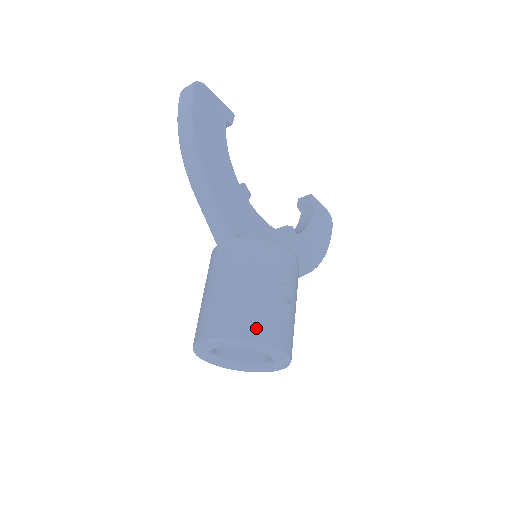
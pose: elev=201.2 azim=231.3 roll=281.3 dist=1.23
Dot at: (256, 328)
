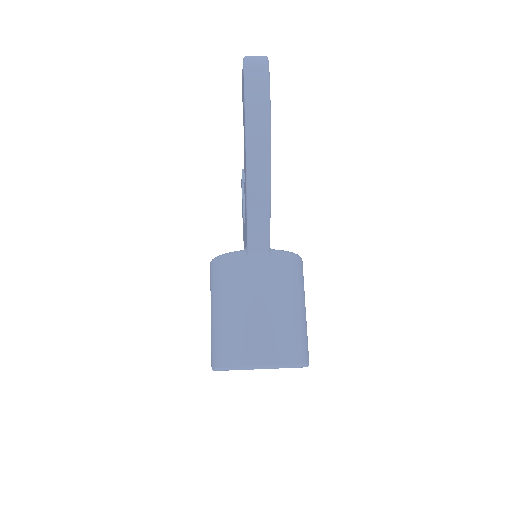
Dot at: (302, 351)
